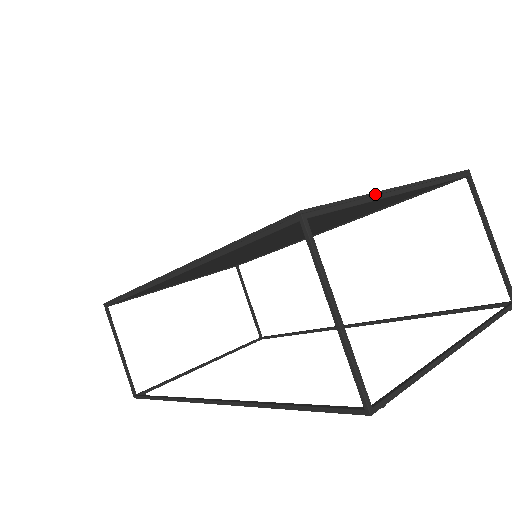
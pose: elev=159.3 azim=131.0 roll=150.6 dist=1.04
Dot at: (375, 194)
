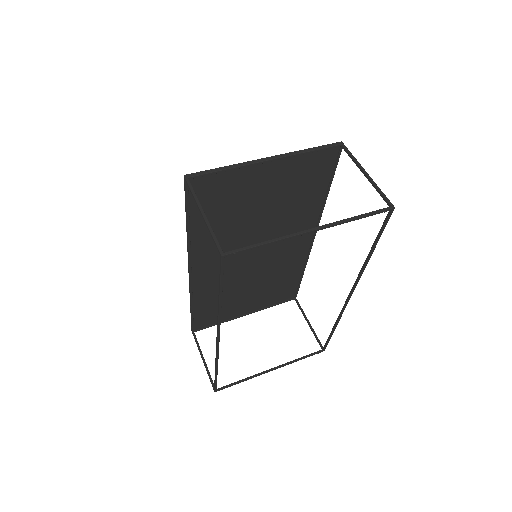
Dot at: (243, 163)
